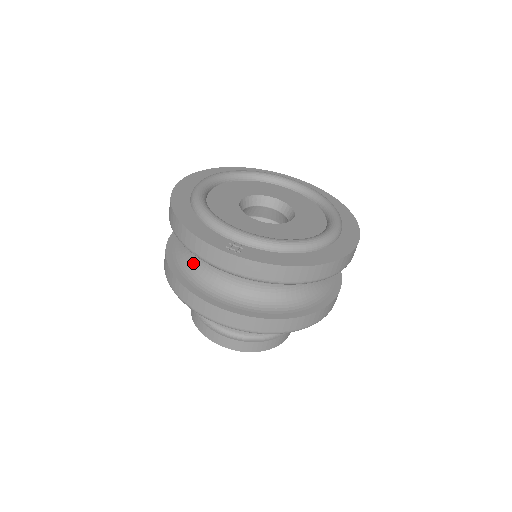
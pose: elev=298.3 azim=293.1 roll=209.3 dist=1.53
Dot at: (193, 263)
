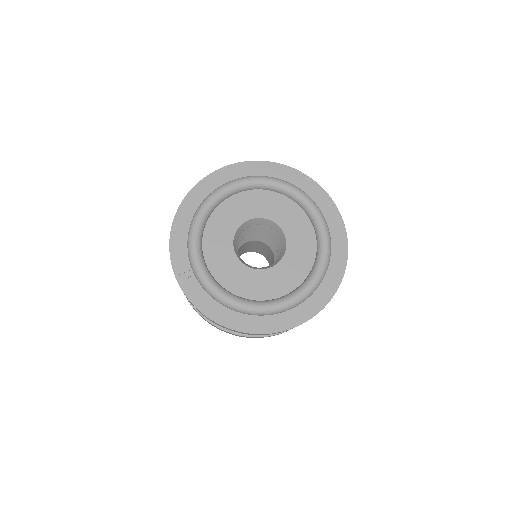
Dot at: occluded
